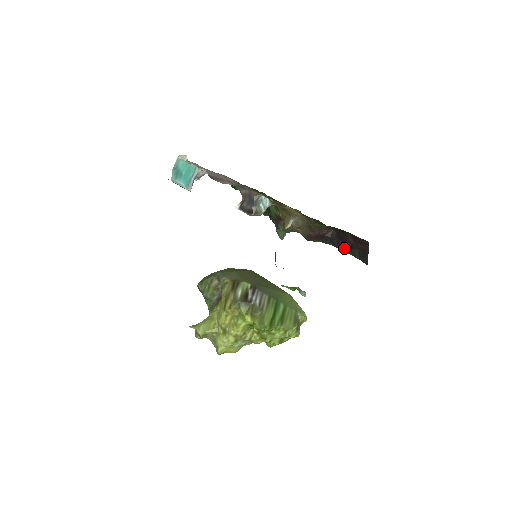
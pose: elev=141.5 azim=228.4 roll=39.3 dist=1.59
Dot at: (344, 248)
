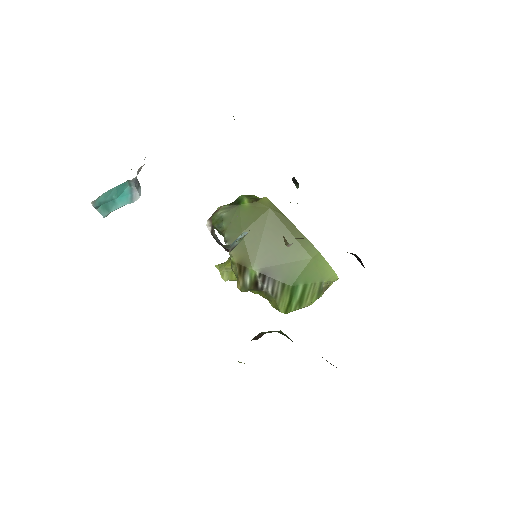
Dot at: occluded
